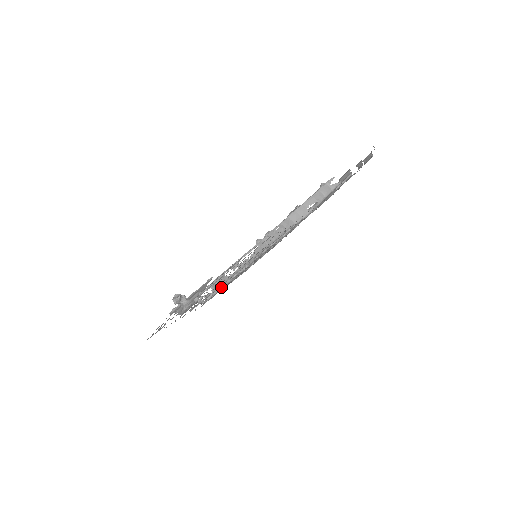
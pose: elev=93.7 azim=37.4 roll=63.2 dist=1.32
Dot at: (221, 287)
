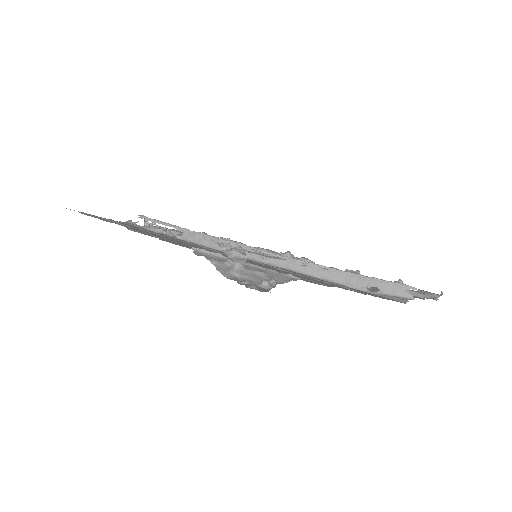
Dot at: occluded
